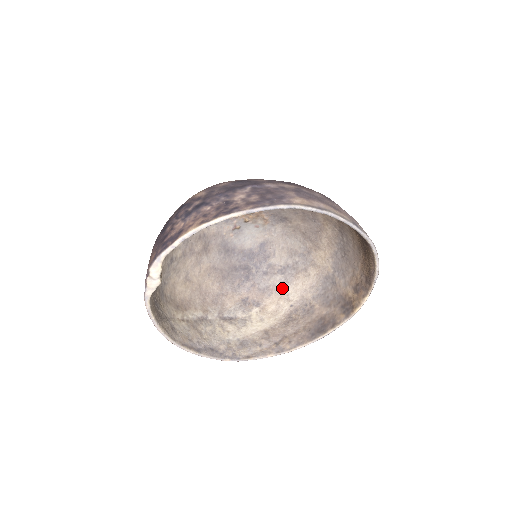
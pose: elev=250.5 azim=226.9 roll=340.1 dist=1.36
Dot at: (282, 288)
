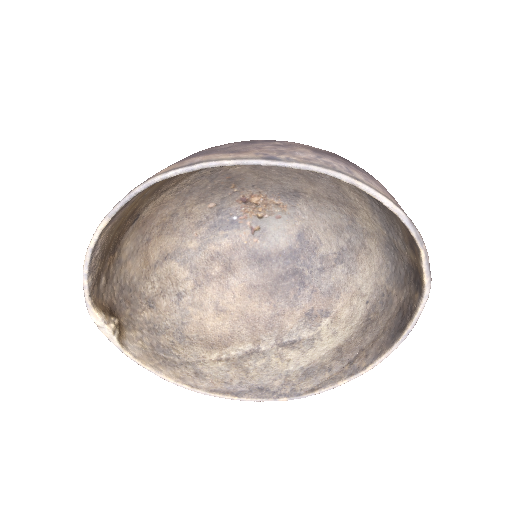
Dot at: (349, 282)
